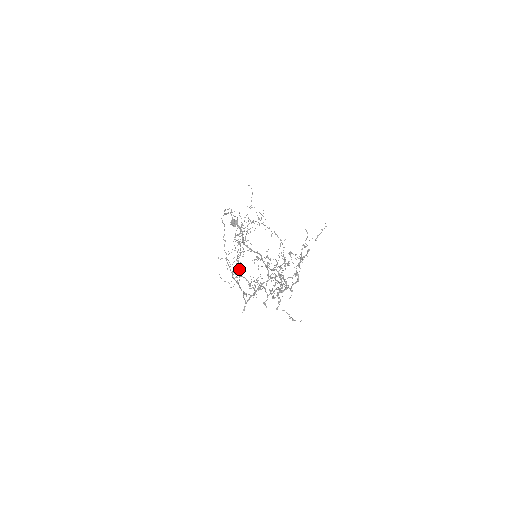
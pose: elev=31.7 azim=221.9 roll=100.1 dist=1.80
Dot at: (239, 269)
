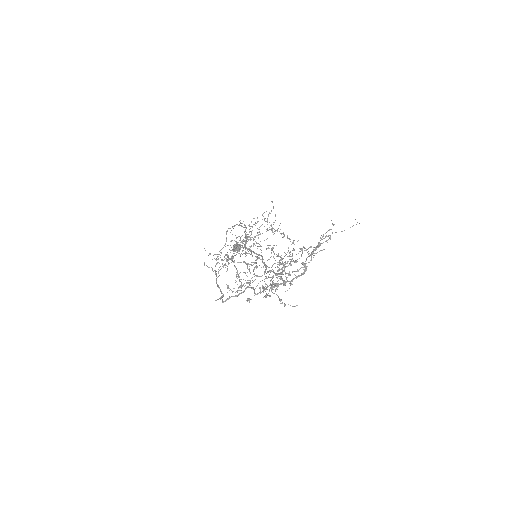
Dot at: (231, 262)
